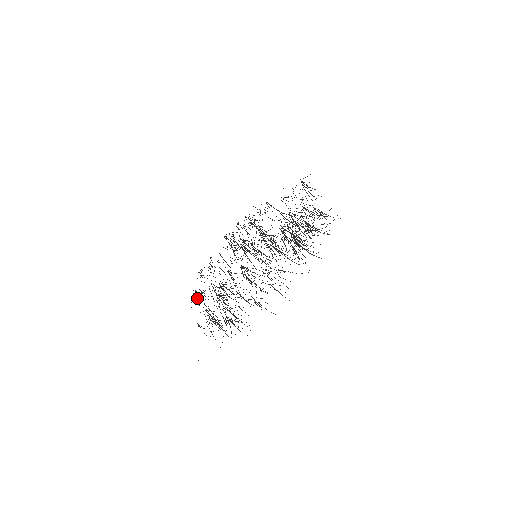
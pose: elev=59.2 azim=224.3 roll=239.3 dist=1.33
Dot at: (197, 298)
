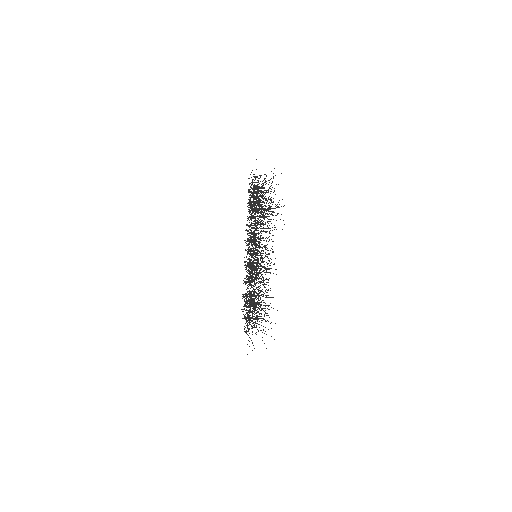
Dot at: occluded
